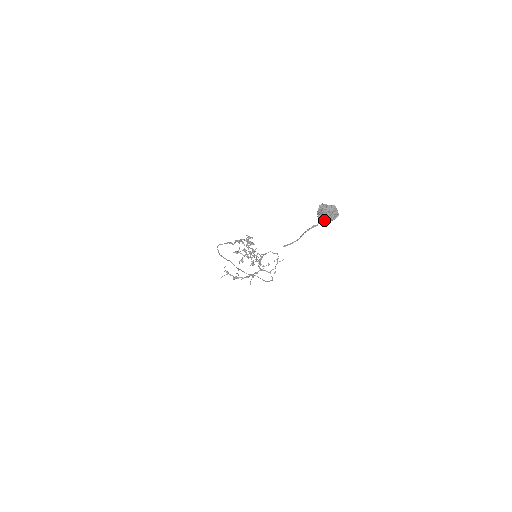
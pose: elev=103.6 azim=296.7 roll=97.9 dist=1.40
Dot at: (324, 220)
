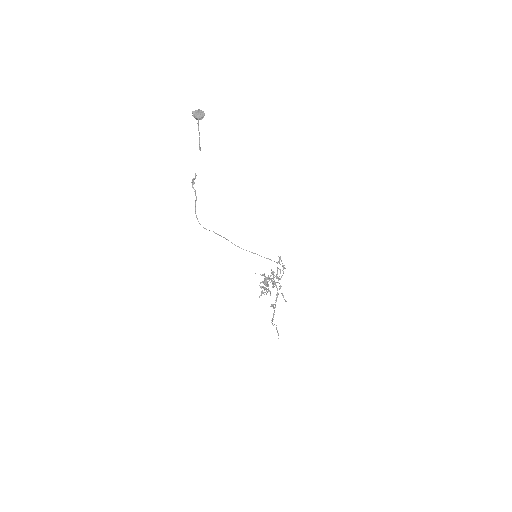
Dot at: (199, 117)
